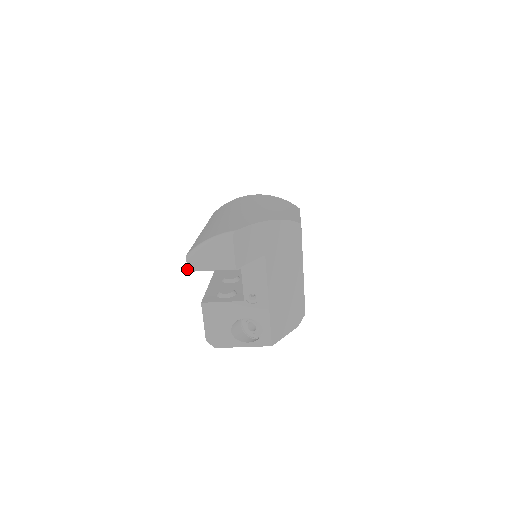
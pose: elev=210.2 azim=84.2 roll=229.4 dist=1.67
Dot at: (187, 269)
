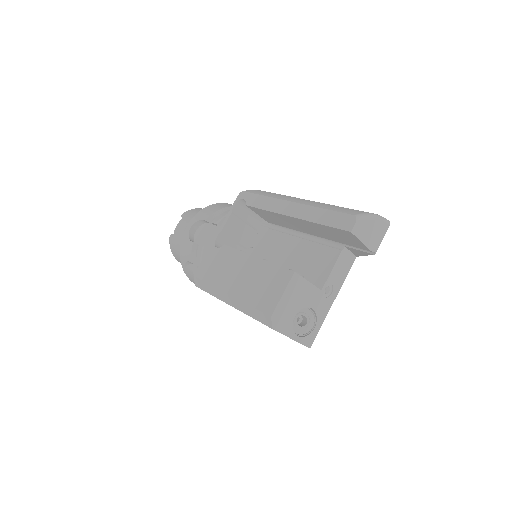
Dot at: (352, 229)
